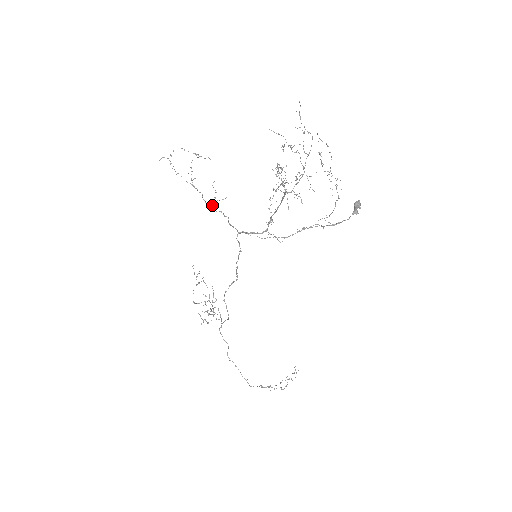
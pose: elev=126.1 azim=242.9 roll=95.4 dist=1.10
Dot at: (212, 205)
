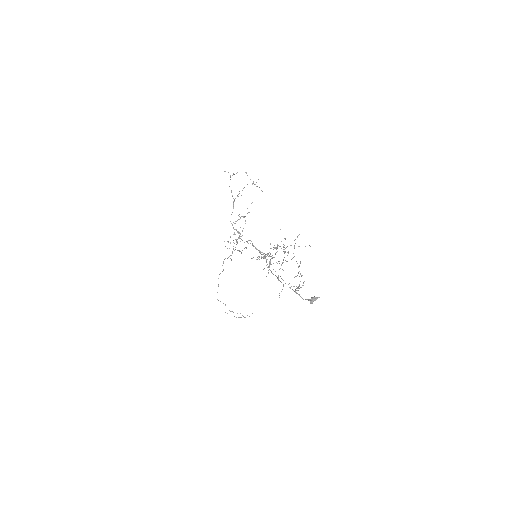
Dot at: occluded
